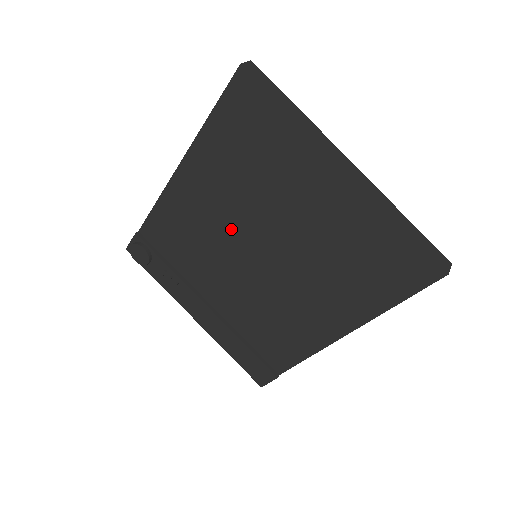
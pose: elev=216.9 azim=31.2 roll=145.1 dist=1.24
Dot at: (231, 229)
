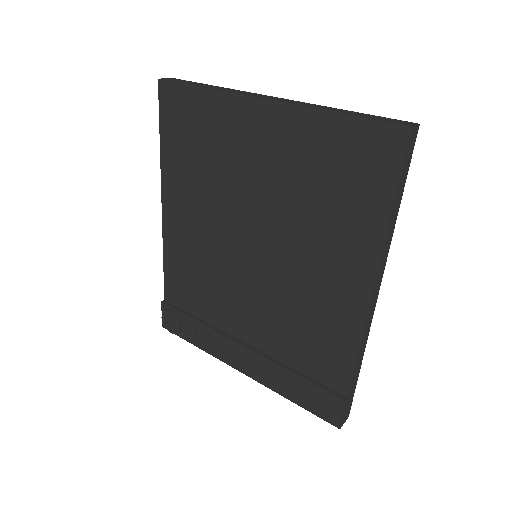
Dot at: (221, 238)
